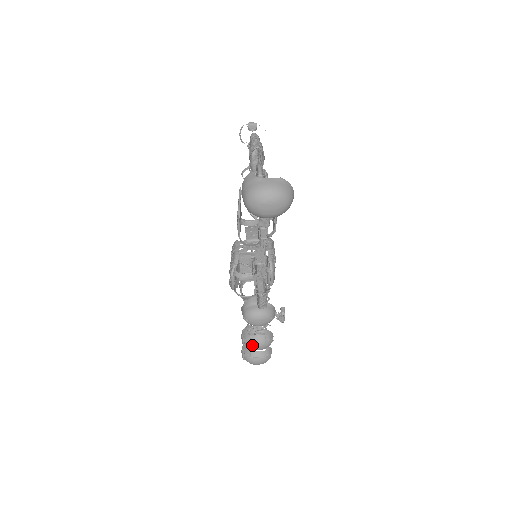
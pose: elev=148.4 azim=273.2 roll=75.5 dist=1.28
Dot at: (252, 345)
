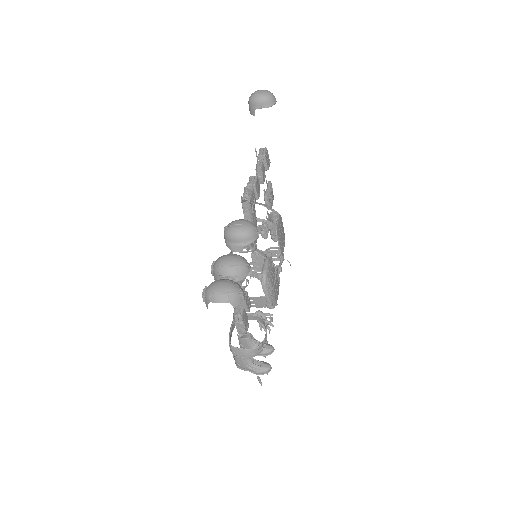
Dot at: (222, 257)
